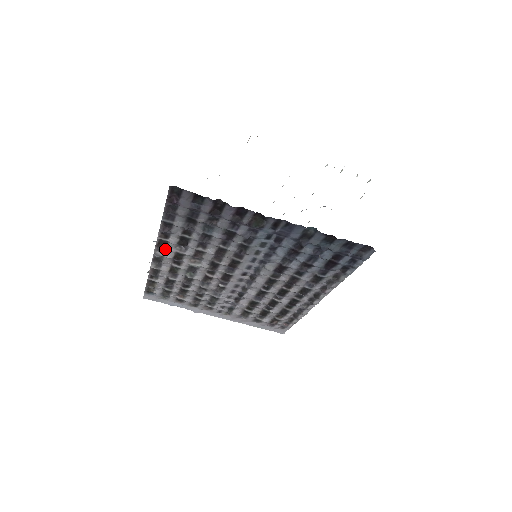
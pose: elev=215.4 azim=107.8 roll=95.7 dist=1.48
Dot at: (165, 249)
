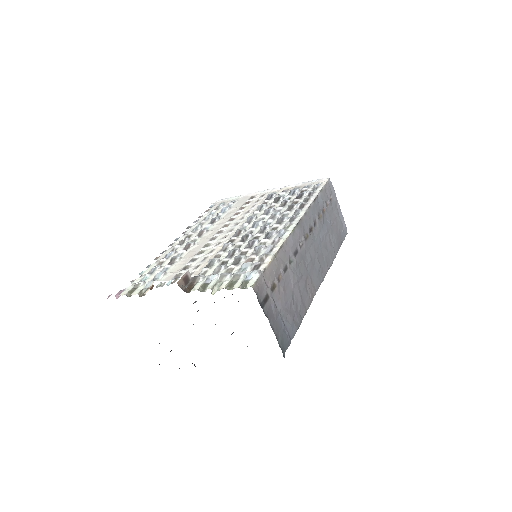
Dot at: occluded
